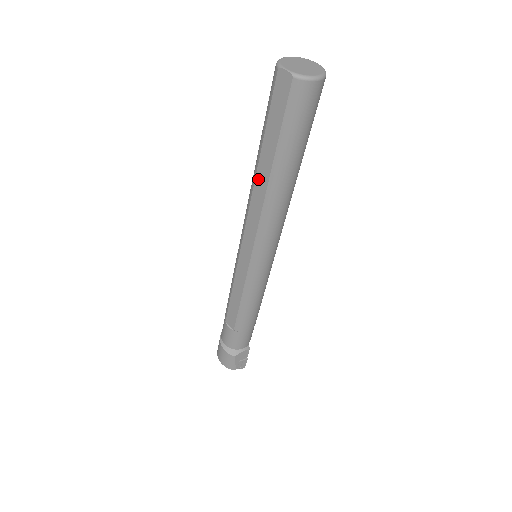
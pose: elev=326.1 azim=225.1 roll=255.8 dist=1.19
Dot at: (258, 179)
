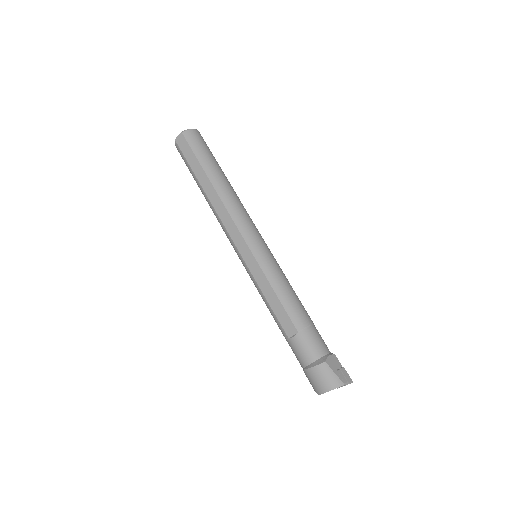
Dot at: (208, 194)
